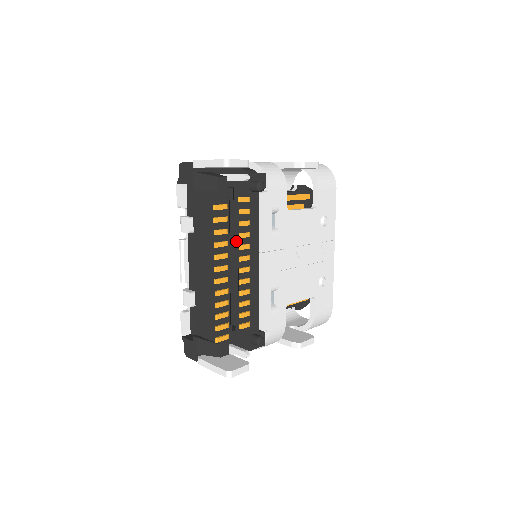
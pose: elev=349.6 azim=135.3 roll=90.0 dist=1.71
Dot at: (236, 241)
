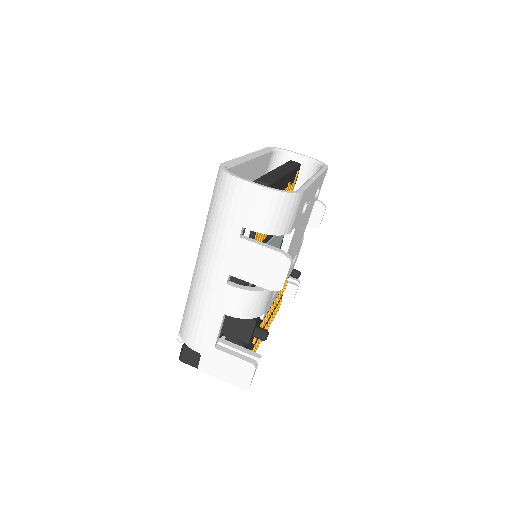
Dot at: occluded
